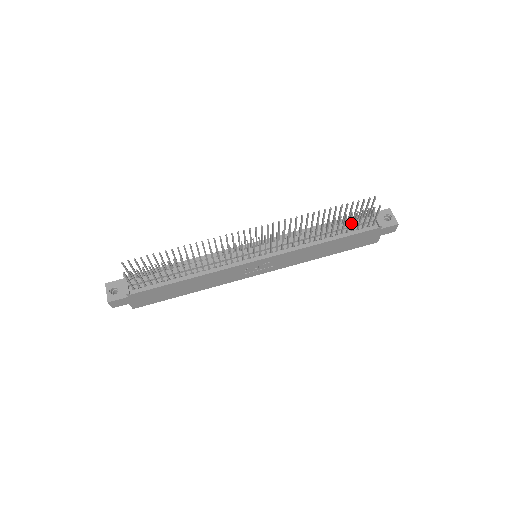
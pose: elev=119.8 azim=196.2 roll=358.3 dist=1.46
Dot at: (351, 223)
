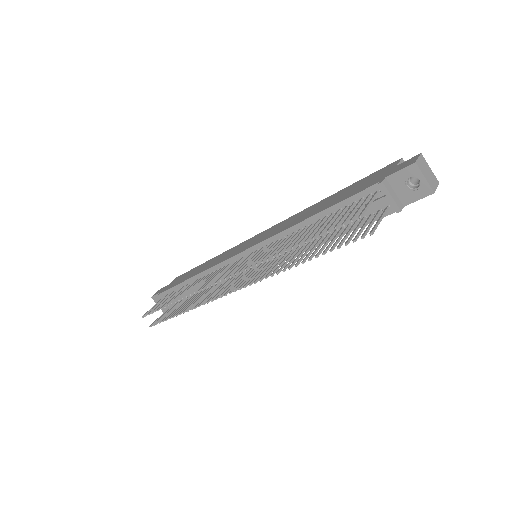
Dot at: occluded
